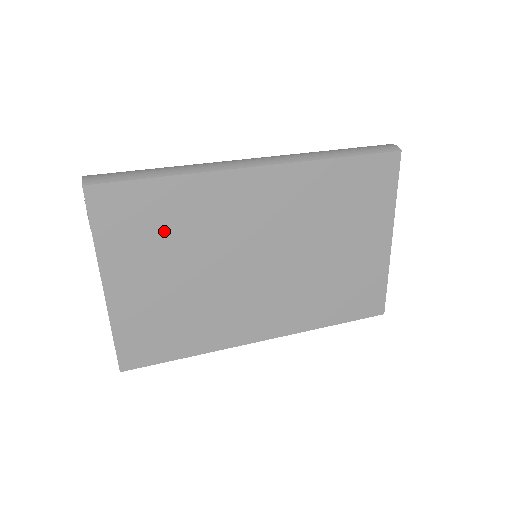
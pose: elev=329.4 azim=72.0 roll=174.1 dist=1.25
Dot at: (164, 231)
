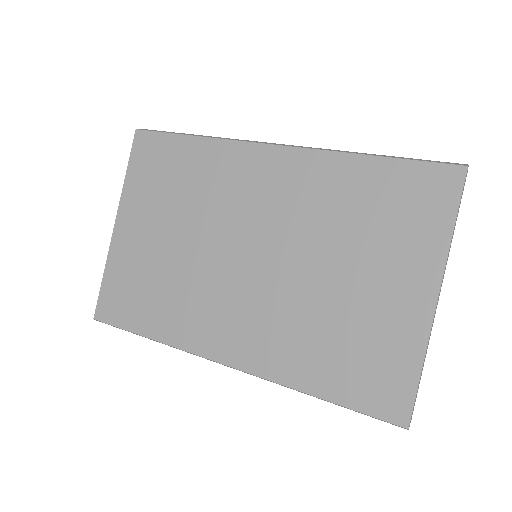
Dot at: (175, 187)
